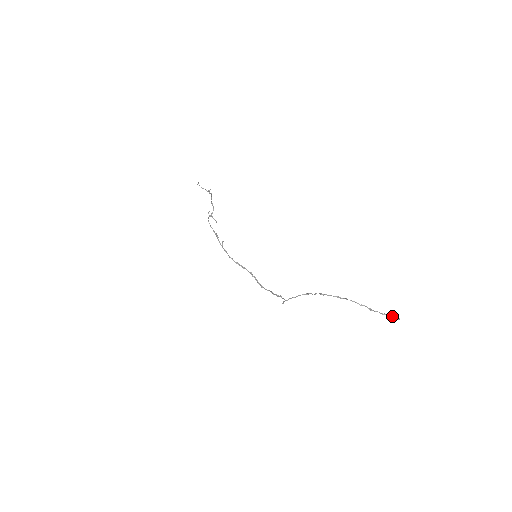
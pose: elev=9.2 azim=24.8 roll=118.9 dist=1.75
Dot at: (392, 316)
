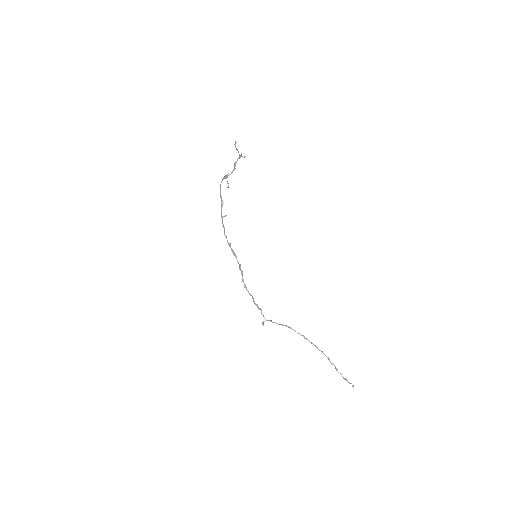
Dot at: (350, 383)
